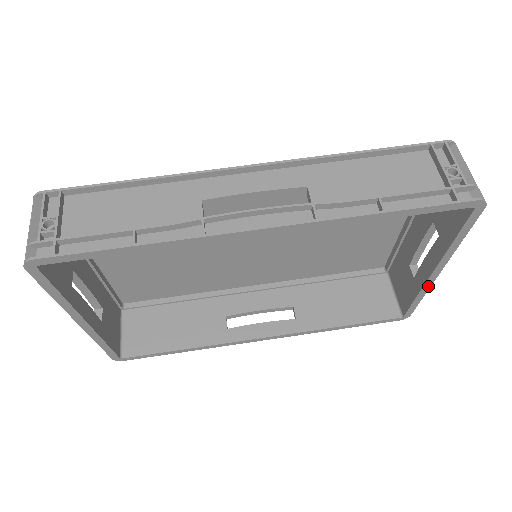
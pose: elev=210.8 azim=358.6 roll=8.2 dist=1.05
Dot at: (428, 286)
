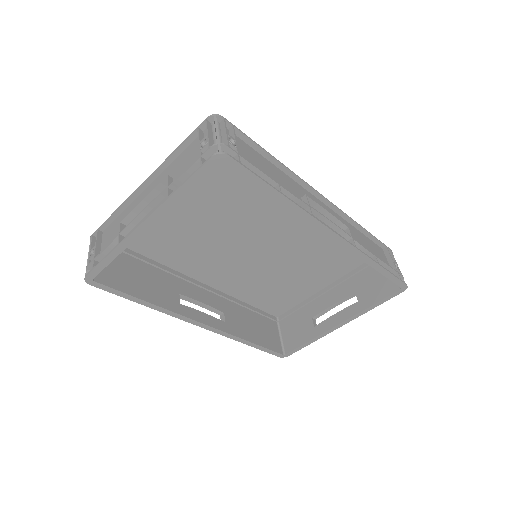
Dot at: (326, 334)
